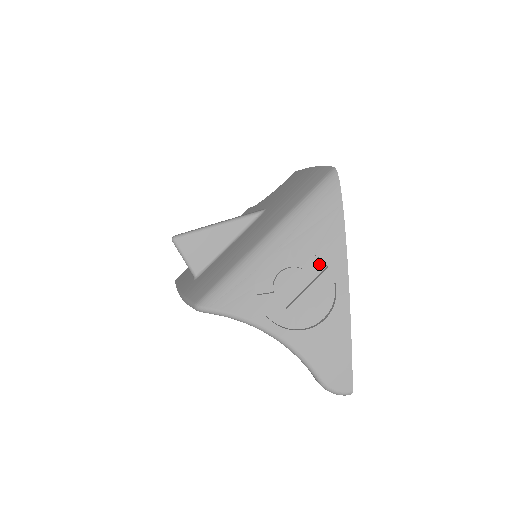
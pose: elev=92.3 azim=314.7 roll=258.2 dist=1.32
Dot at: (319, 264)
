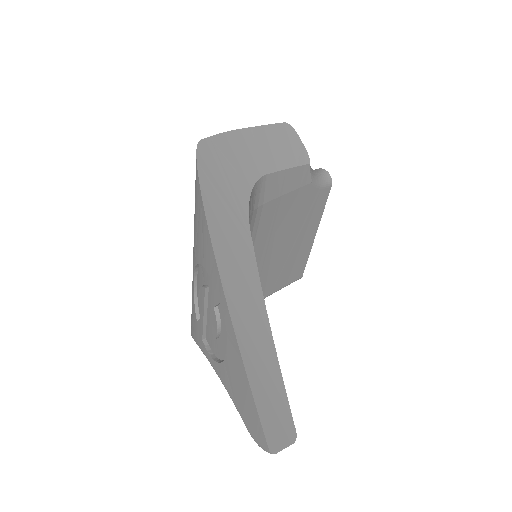
Dot at: occluded
